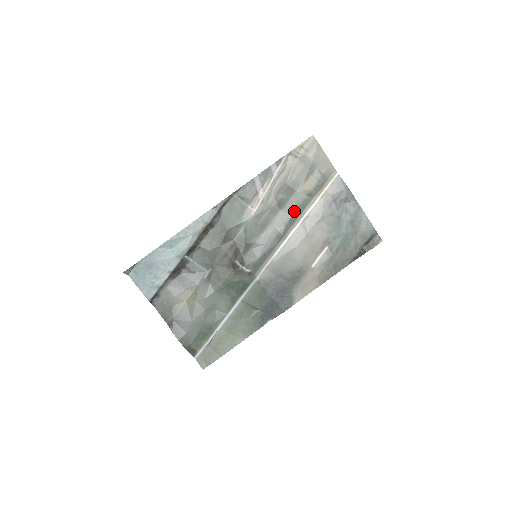
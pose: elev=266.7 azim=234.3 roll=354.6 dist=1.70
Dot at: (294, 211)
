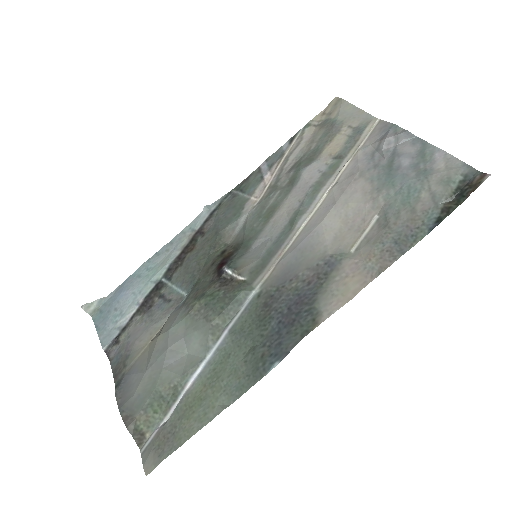
Dot at: (314, 182)
